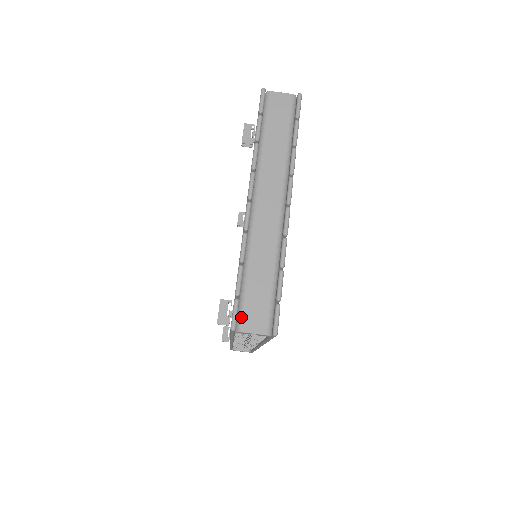
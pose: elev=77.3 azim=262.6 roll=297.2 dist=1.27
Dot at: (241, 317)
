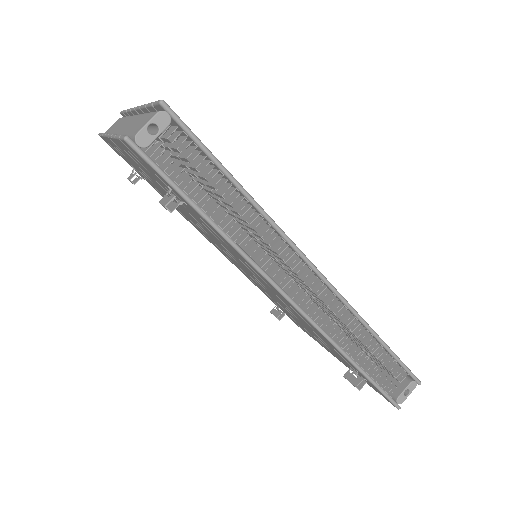
Dot at: (132, 135)
